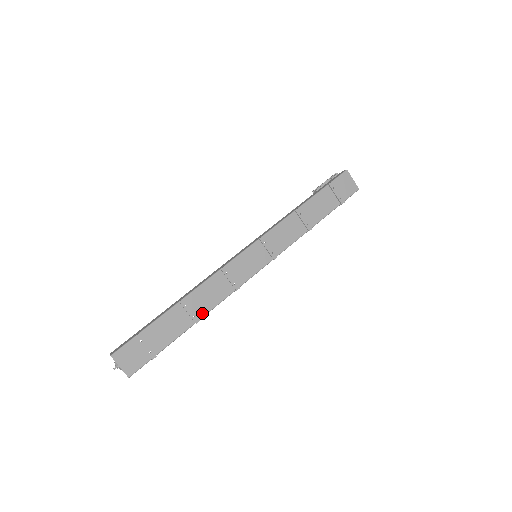
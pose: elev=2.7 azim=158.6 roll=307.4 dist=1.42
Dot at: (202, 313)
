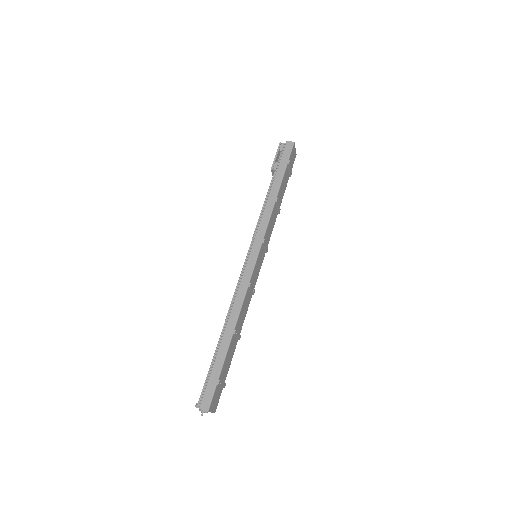
Dot at: (241, 329)
